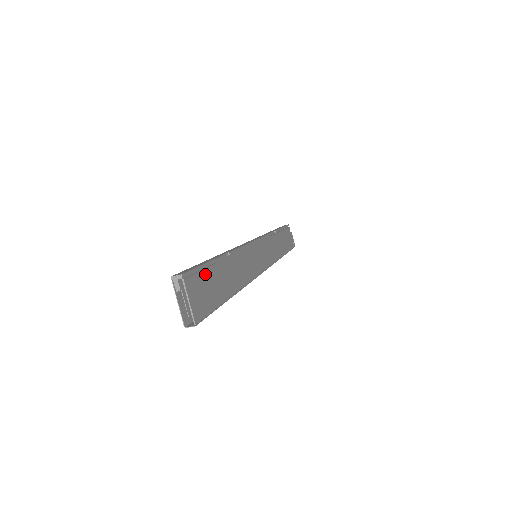
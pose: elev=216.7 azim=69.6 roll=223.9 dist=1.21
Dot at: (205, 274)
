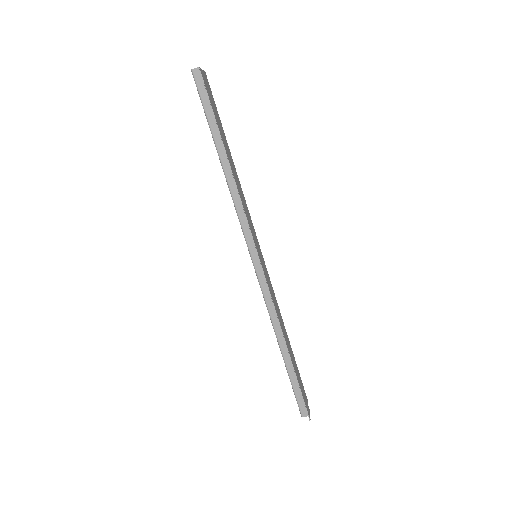
Dot at: (216, 108)
